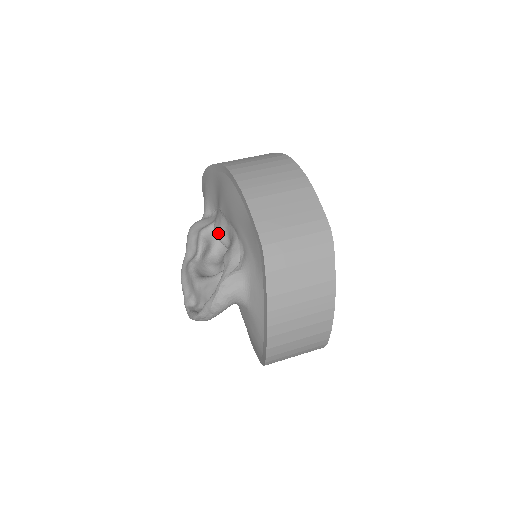
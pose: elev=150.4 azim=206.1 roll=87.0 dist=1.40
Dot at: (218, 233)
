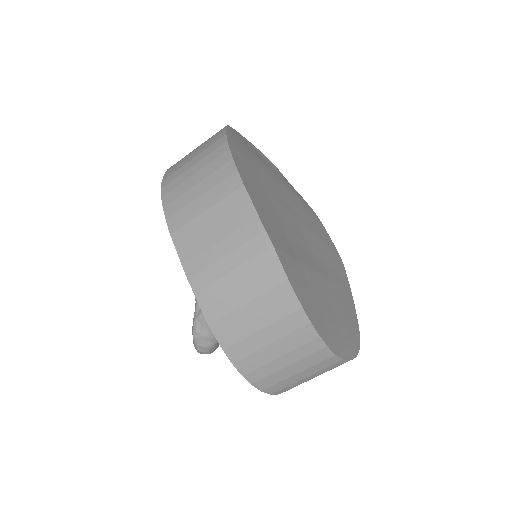
Dot at: occluded
